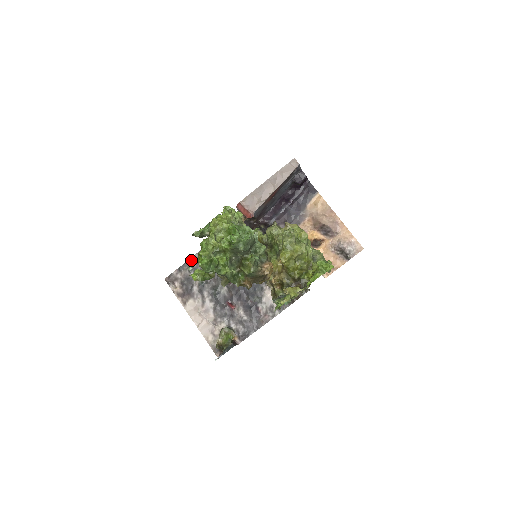
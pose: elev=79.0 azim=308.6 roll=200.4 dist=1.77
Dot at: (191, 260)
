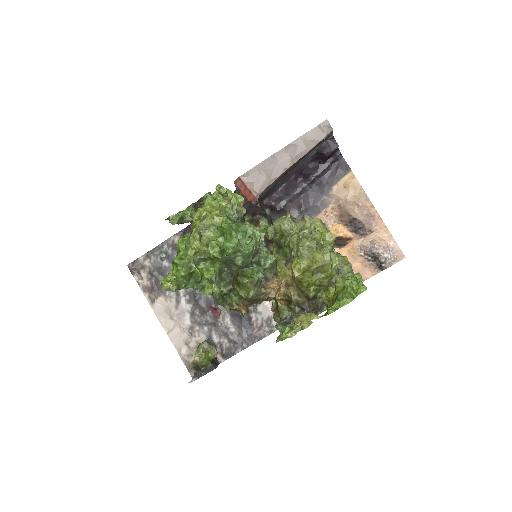
Dot at: (165, 243)
